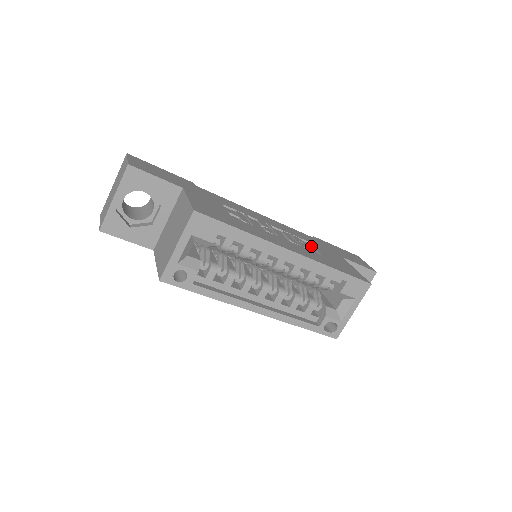
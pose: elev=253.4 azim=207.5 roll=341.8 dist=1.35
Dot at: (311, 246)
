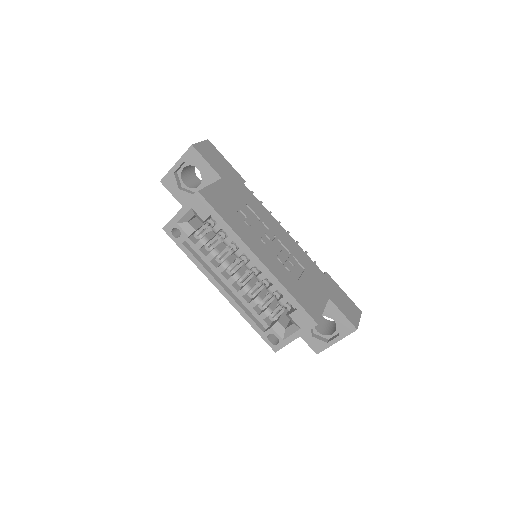
Dot at: (302, 272)
